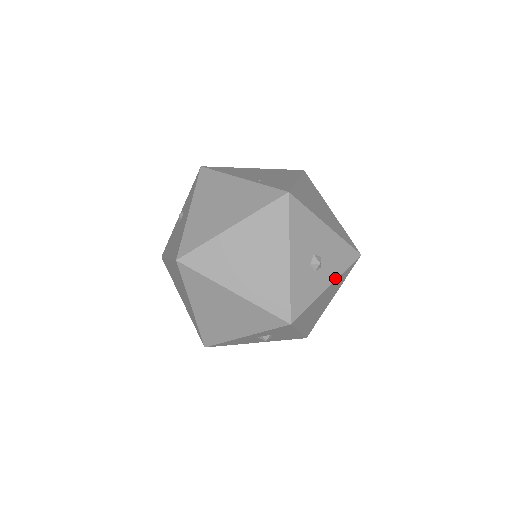
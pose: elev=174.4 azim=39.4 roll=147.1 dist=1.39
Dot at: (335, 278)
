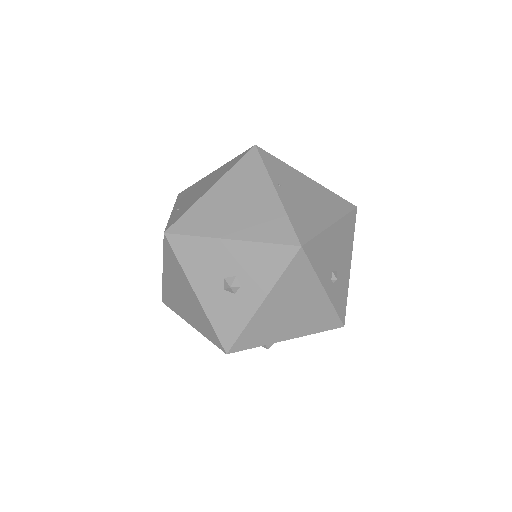
Dot at: (268, 290)
